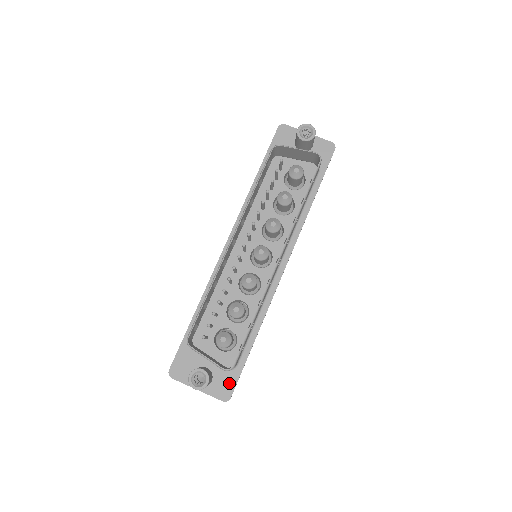
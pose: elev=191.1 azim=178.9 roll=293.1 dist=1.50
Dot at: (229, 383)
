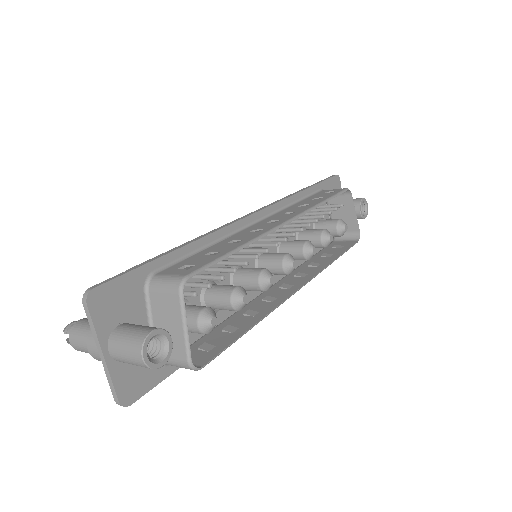
Dot at: (145, 381)
